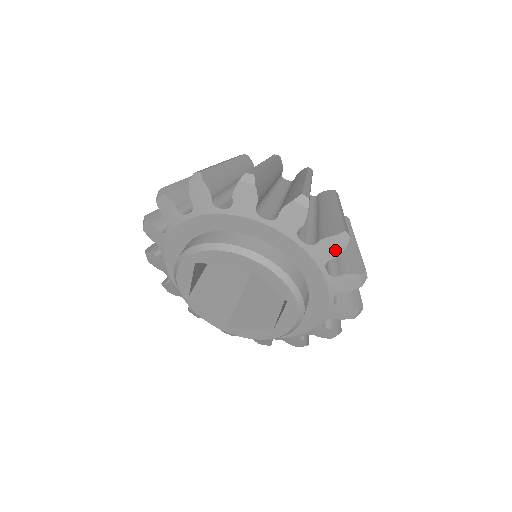
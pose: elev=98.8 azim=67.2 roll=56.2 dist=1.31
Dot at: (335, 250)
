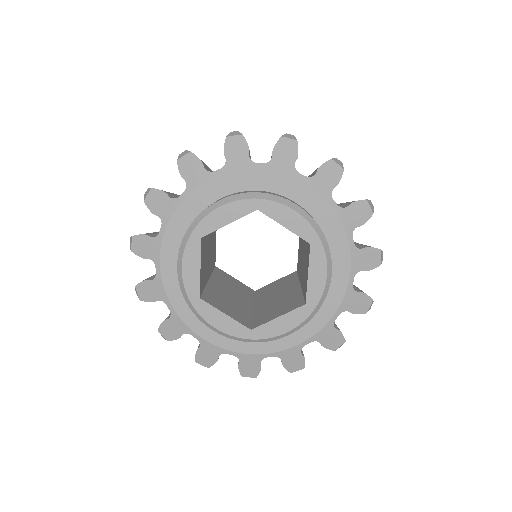
Dot at: (335, 176)
